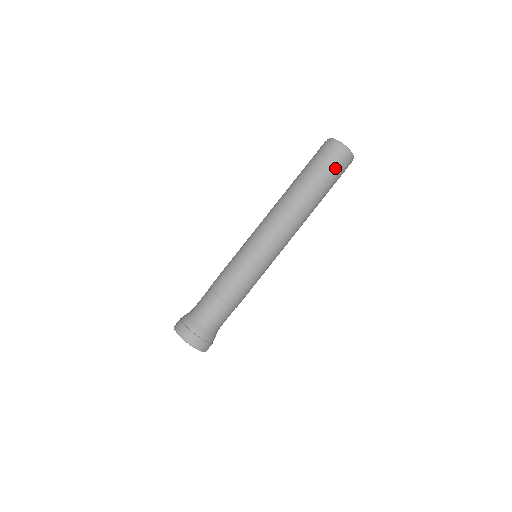
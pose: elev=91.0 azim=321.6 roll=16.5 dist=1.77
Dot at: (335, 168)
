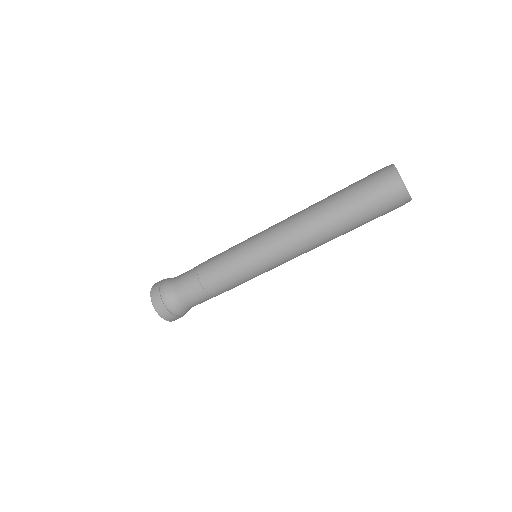
Dot at: (375, 198)
